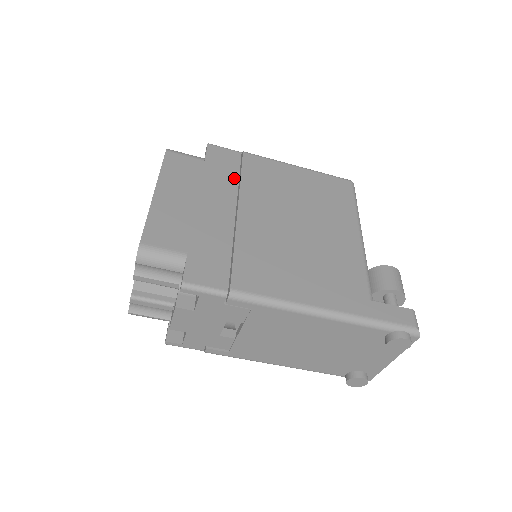
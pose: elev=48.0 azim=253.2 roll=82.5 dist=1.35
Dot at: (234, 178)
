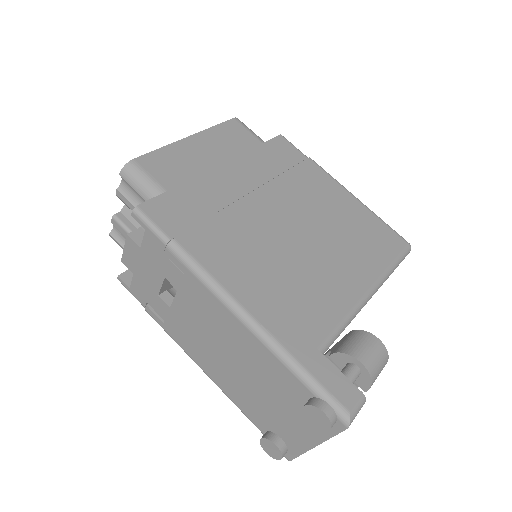
Dot at: (278, 170)
